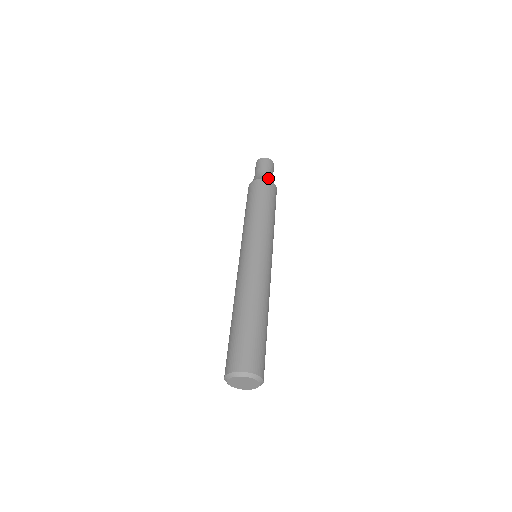
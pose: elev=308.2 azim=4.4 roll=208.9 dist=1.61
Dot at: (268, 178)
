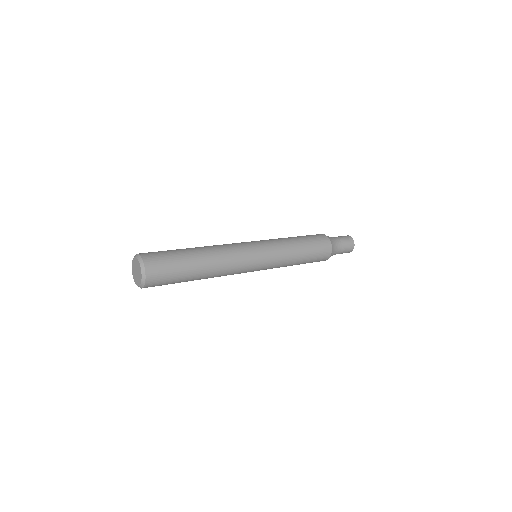
Dot at: (334, 244)
